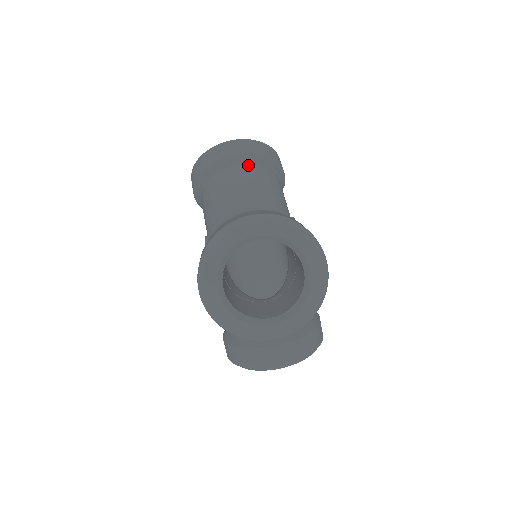
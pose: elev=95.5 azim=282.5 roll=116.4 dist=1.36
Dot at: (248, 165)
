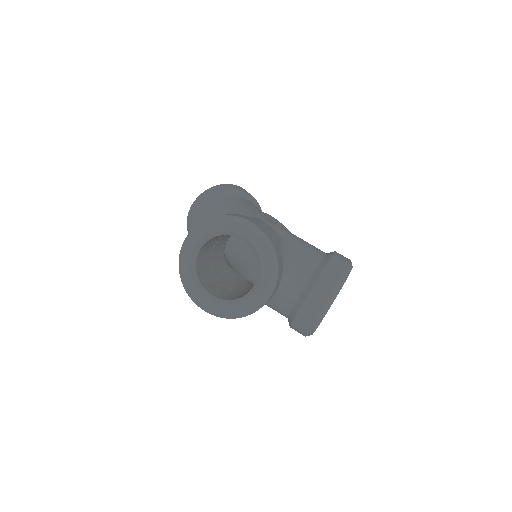
Dot at: (208, 210)
